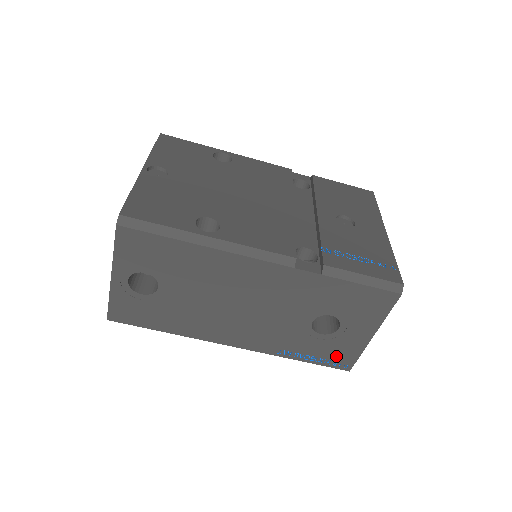
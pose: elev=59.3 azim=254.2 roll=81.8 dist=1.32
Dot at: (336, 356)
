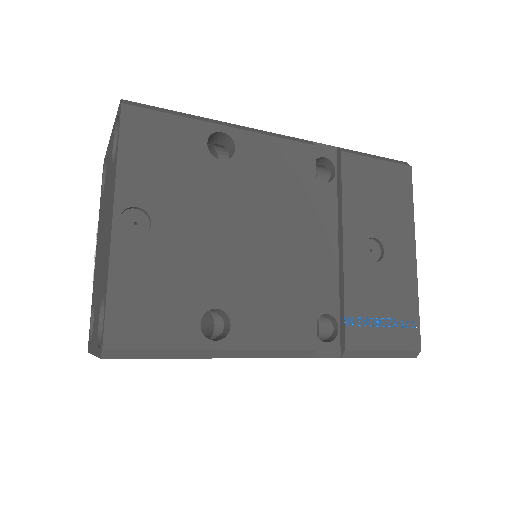
Dot at: occluded
